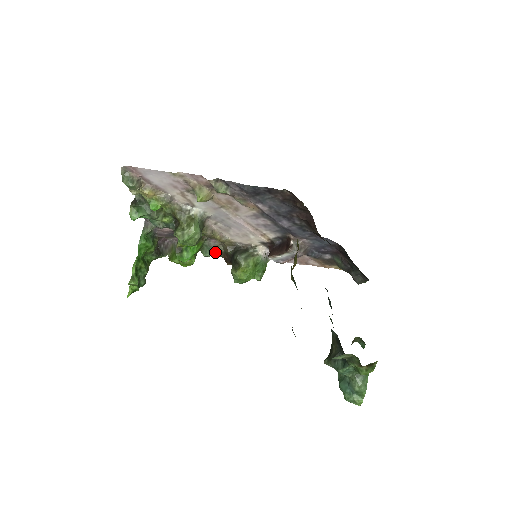
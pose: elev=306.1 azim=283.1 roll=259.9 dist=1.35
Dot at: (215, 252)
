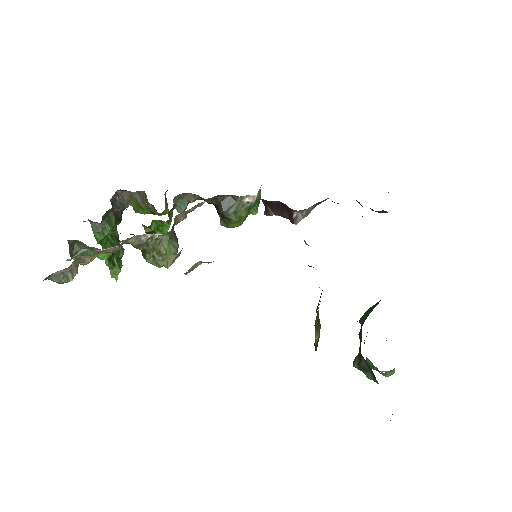
Dot at: (191, 202)
